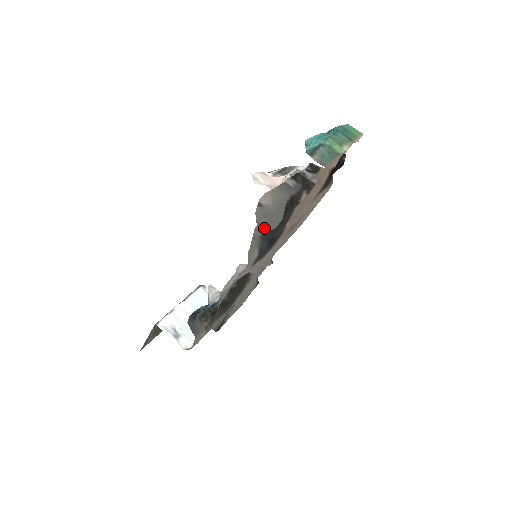
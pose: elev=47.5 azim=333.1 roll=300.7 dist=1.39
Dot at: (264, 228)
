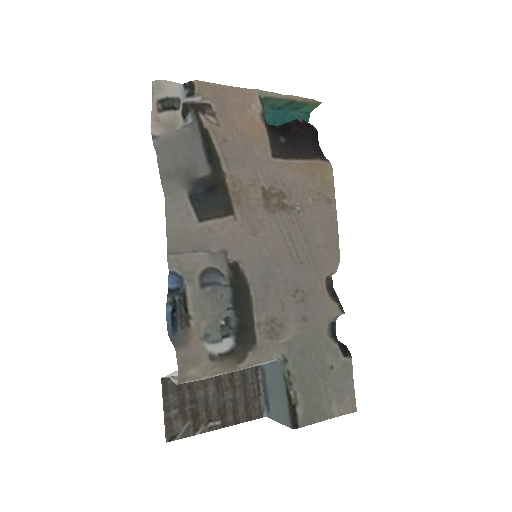
Dot at: (172, 159)
